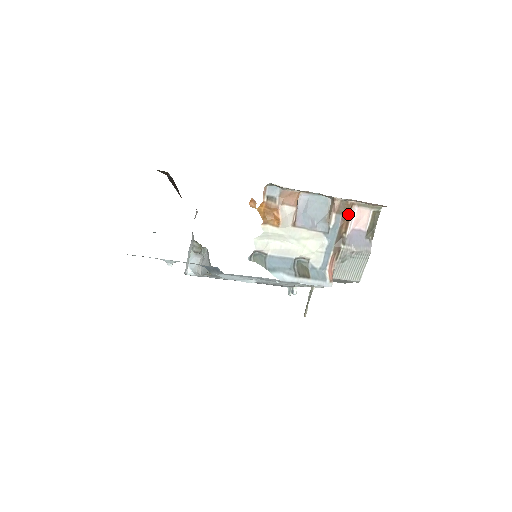
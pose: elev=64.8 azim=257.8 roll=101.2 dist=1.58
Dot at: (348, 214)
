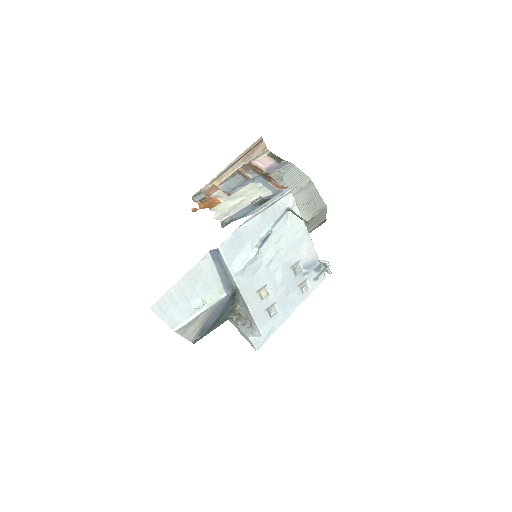
Dot at: (253, 167)
